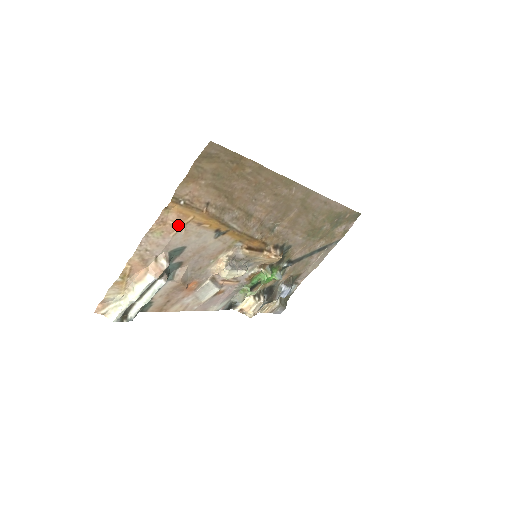
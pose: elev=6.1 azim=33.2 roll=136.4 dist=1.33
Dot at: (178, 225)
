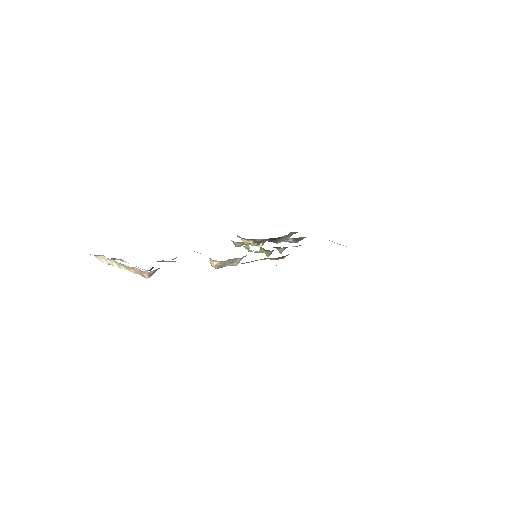
Dot at: occluded
